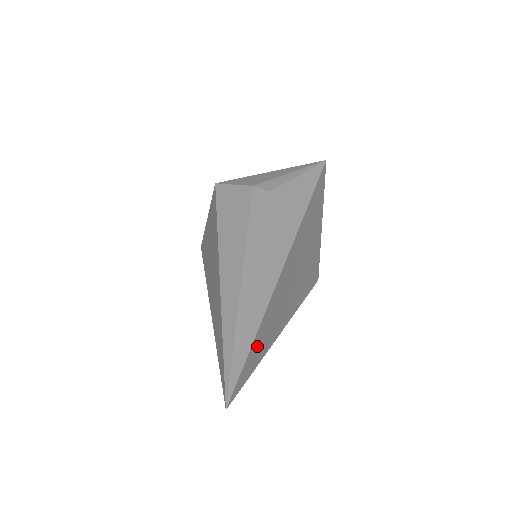
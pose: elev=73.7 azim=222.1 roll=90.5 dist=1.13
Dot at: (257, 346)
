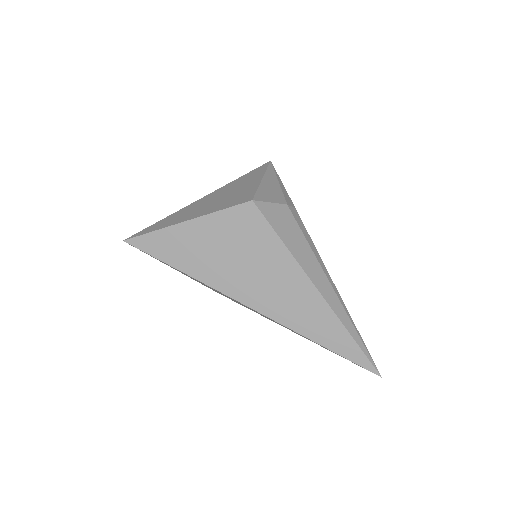
Dot at: occluded
